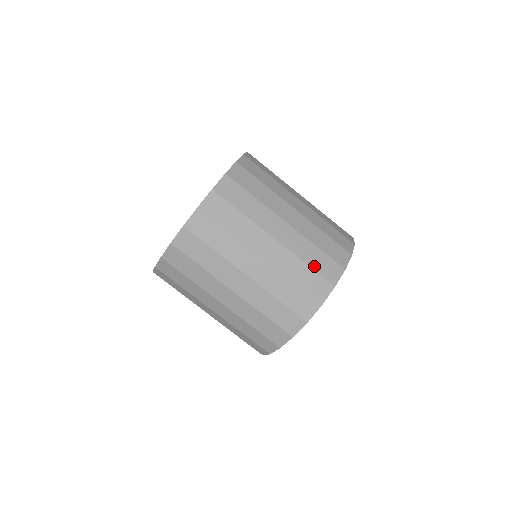
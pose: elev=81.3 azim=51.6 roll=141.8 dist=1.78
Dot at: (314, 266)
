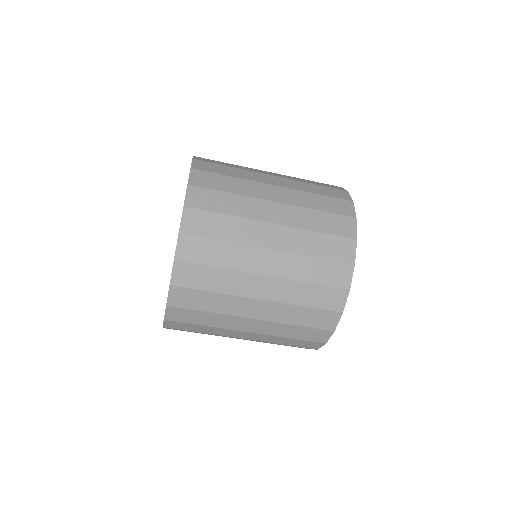
Dot at: (319, 280)
